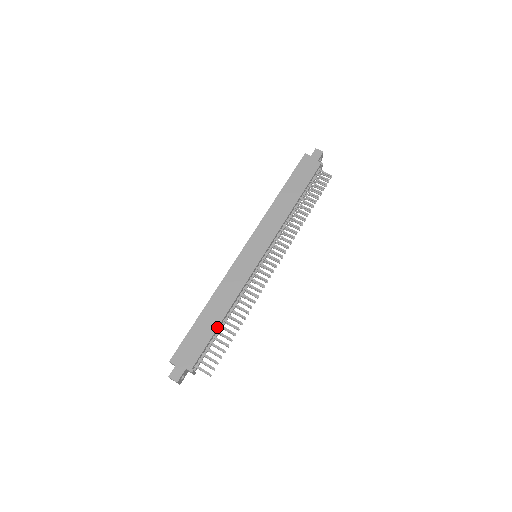
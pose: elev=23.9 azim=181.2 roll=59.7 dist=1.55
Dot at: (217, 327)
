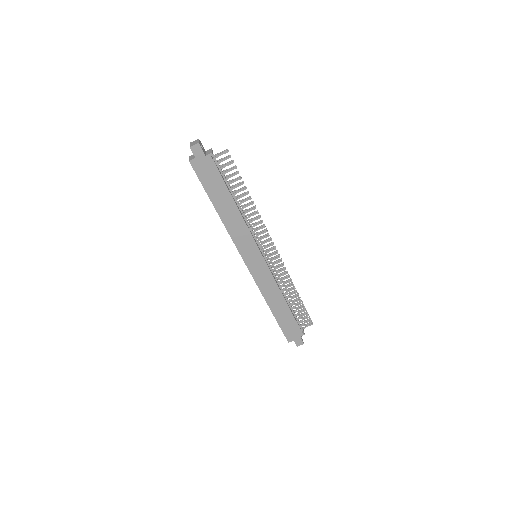
Dot at: (290, 310)
